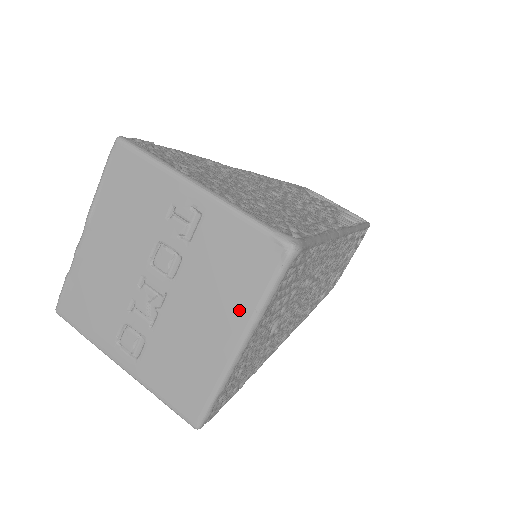
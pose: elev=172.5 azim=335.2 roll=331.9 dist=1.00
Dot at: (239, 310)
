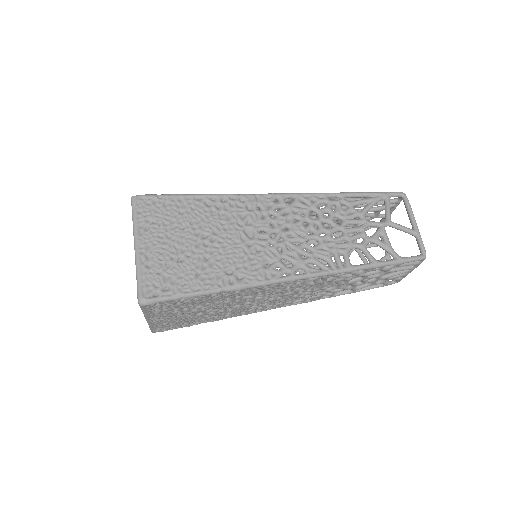
Dot at: occluded
